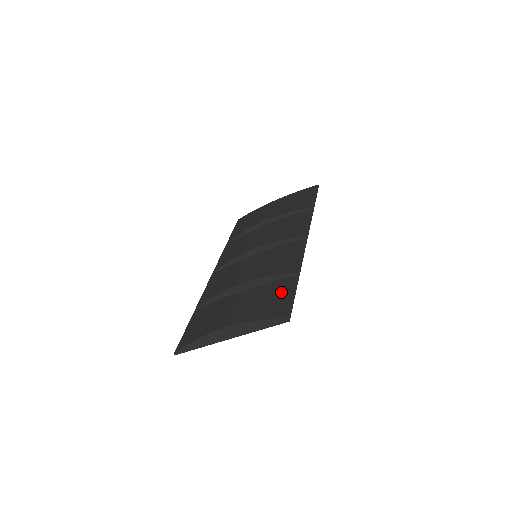
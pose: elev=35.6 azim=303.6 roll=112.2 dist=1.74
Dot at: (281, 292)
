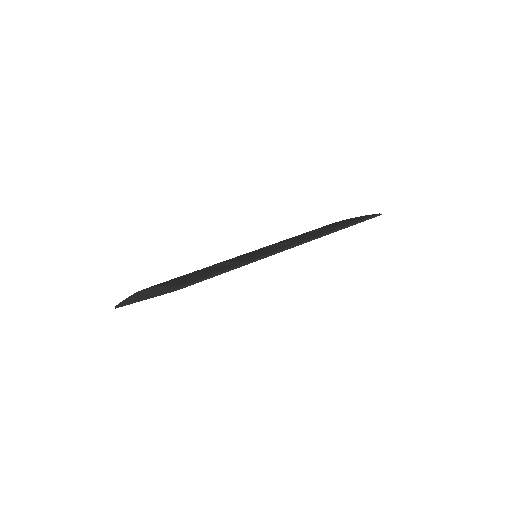
Dot at: (209, 271)
